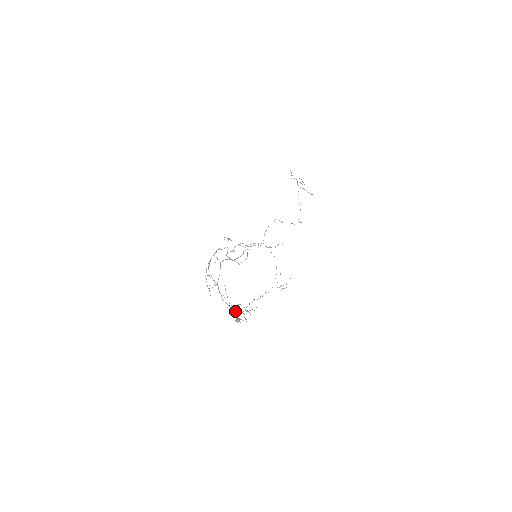
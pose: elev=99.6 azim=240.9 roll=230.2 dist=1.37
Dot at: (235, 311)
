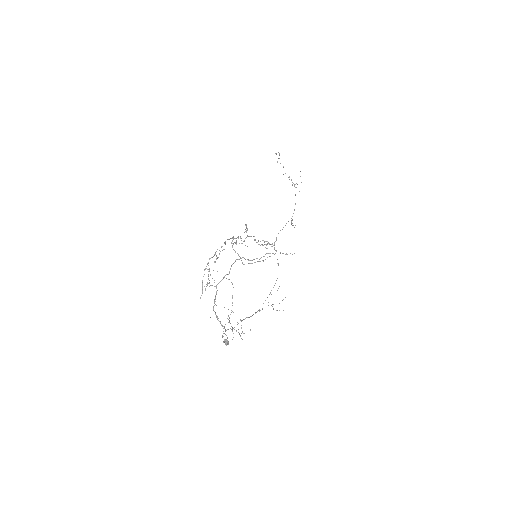
Dot at: occluded
